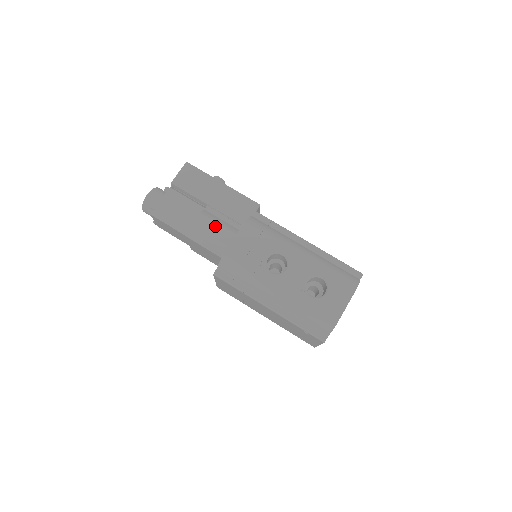
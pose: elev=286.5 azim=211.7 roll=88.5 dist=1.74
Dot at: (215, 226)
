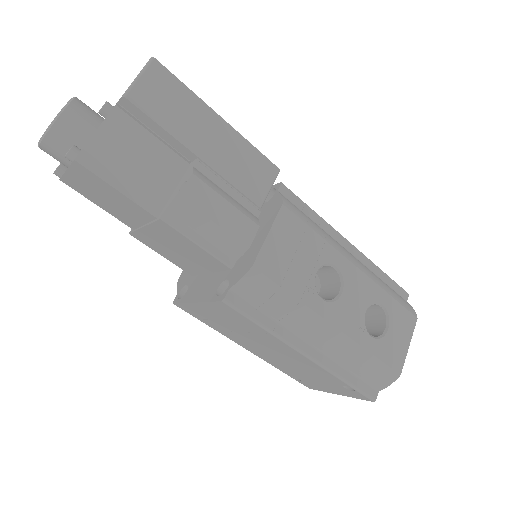
Dot at: (221, 204)
